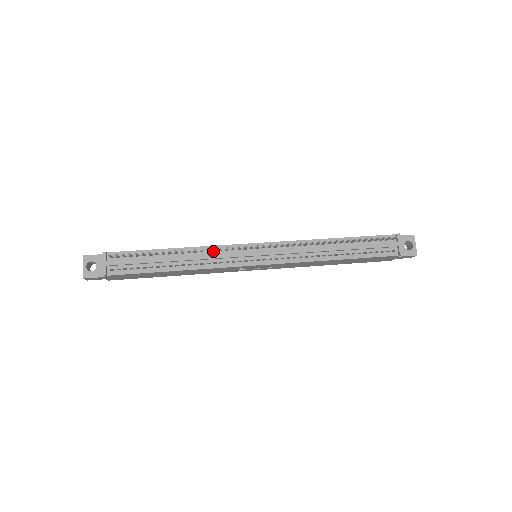
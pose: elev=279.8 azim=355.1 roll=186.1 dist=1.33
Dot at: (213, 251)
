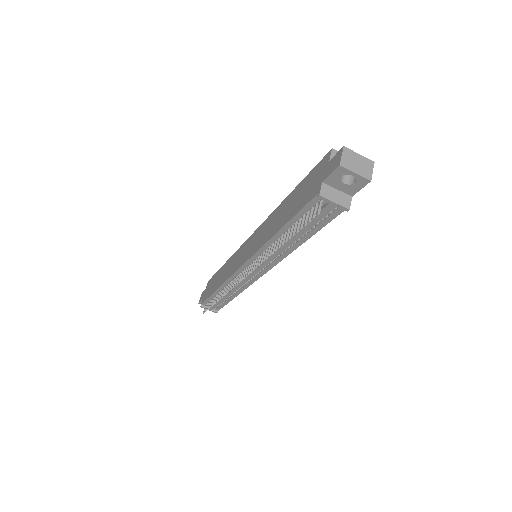
Dot at: occluded
